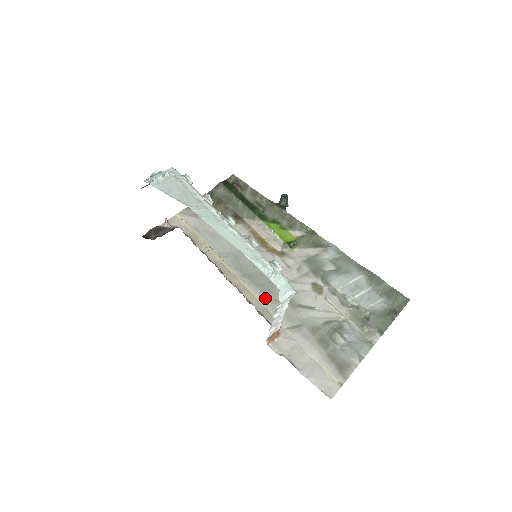
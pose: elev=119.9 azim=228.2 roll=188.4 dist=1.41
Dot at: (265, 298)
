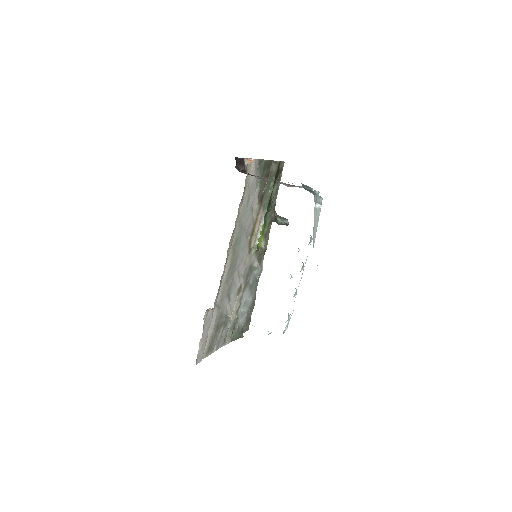
Dot at: (227, 275)
